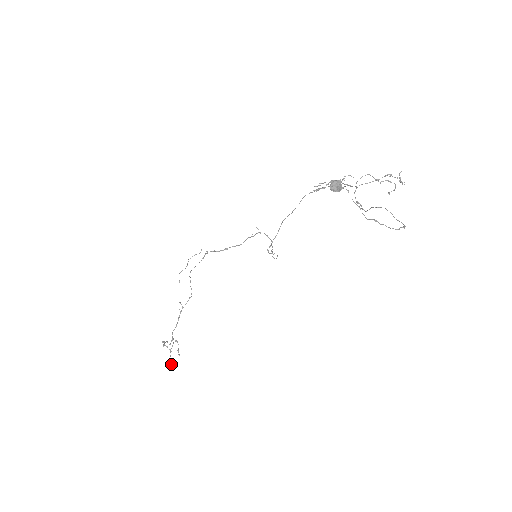
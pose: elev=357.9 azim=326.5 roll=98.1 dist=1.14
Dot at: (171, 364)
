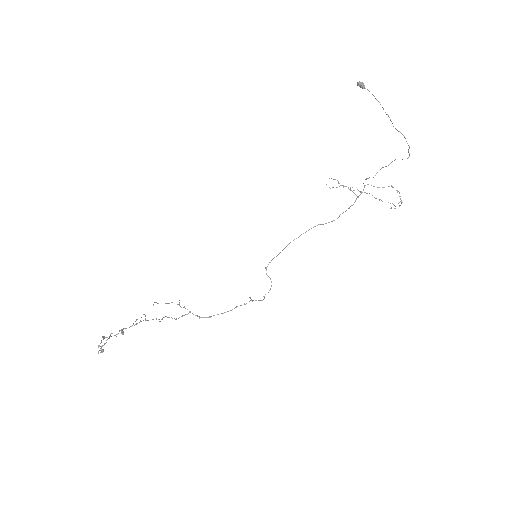
Dot at: occluded
